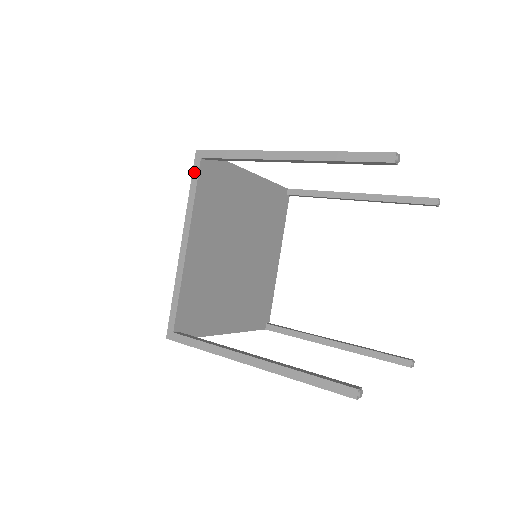
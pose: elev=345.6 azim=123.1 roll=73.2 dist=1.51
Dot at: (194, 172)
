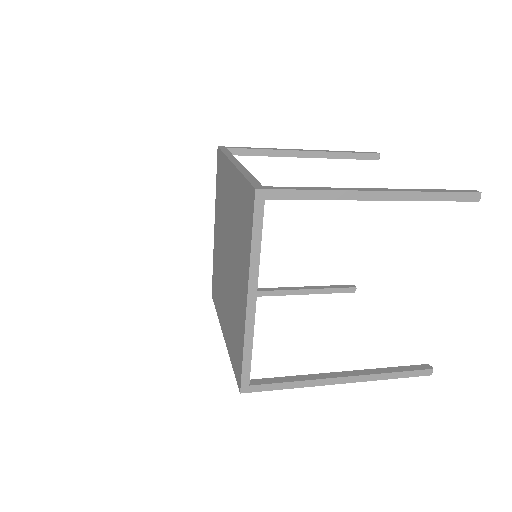
Dot at: (223, 149)
